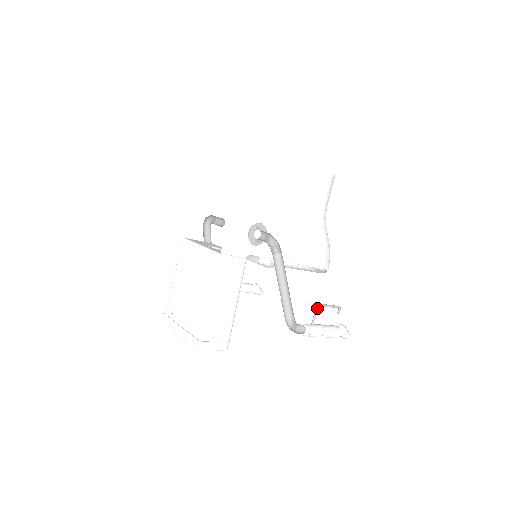
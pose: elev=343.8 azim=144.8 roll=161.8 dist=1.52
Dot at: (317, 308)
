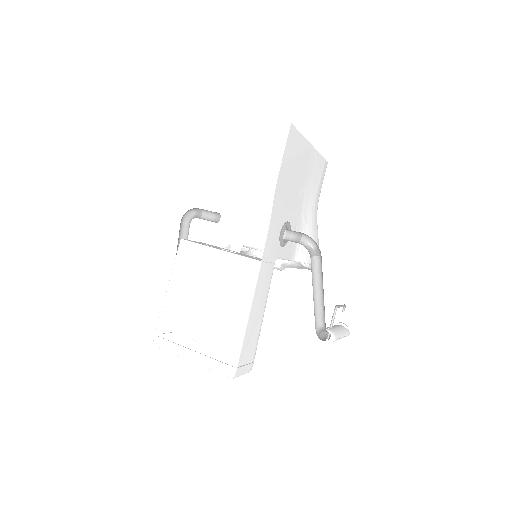
Dot at: (336, 310)
